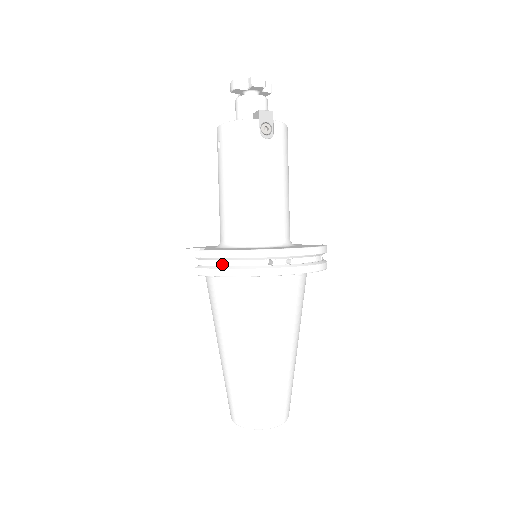
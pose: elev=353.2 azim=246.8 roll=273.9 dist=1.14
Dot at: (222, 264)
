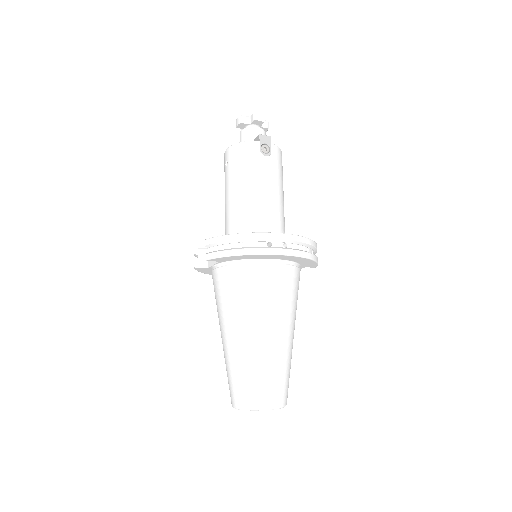
Dot at: (229, 247)
